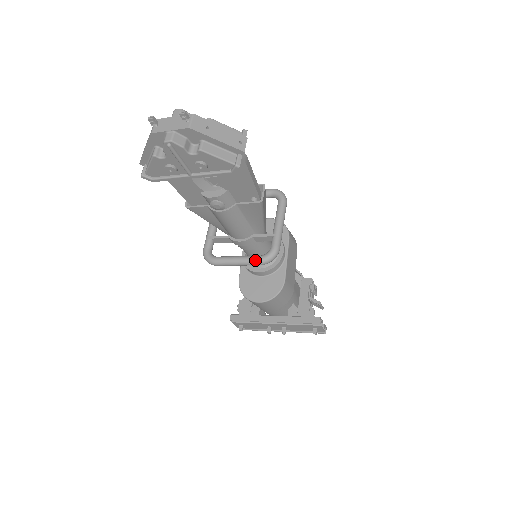
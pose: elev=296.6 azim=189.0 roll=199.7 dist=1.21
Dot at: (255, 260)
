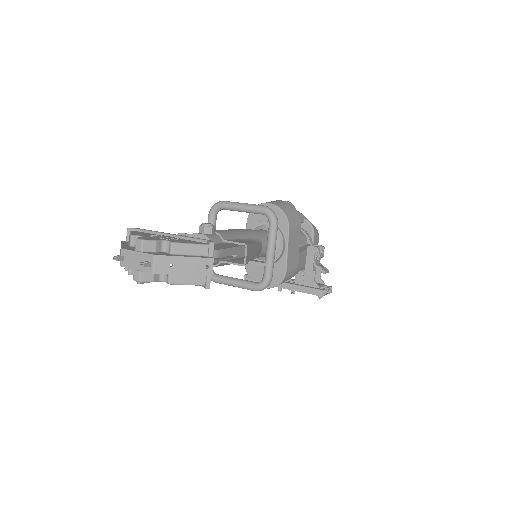
Dot at: (250, 288)
